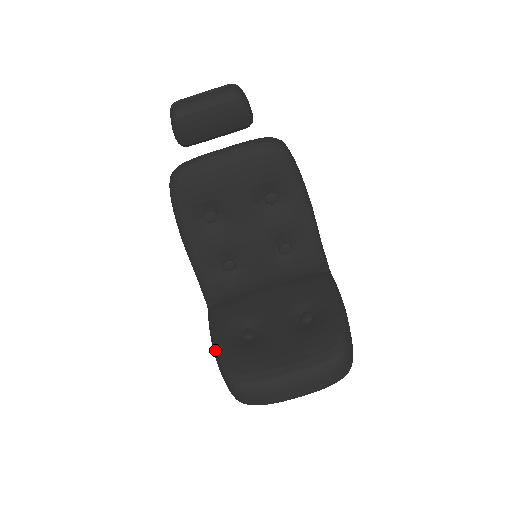
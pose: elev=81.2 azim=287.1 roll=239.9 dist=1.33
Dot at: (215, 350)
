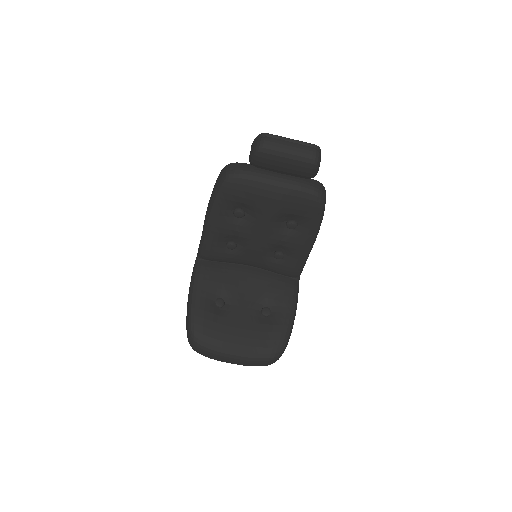
Dot at: (190, 303)
